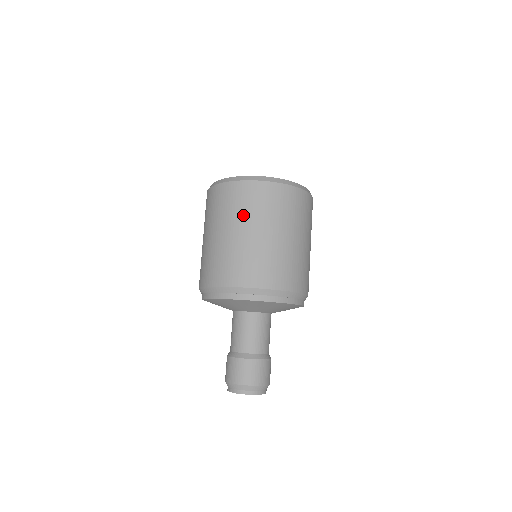
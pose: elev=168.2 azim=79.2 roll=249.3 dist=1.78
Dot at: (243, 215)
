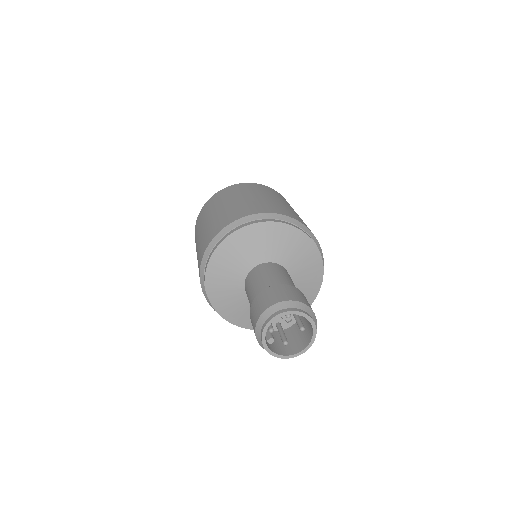
Dot at: (250, 191)
